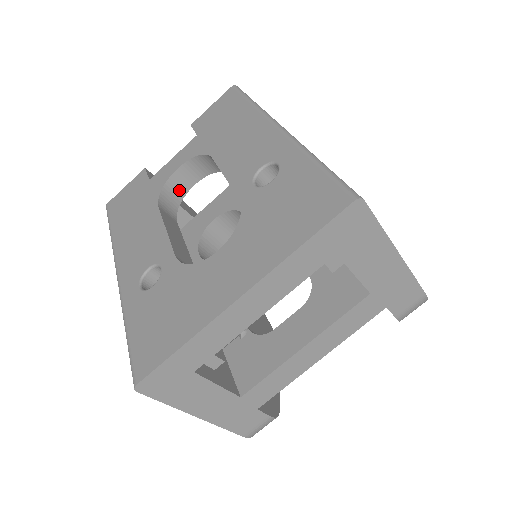
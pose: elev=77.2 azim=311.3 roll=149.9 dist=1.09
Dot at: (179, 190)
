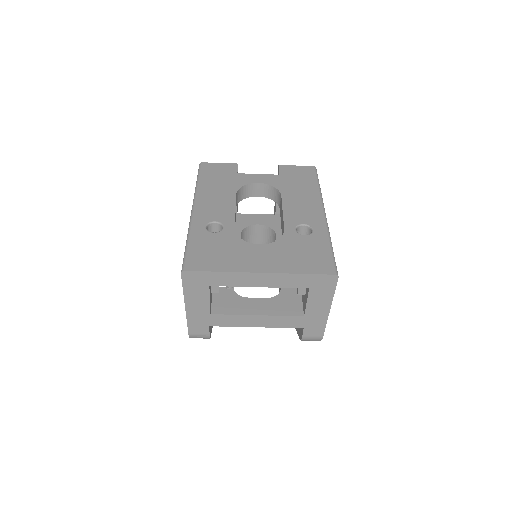
Dot at: (249, 193)
